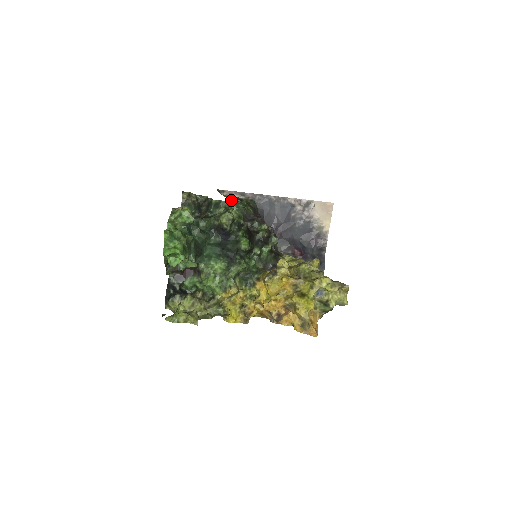
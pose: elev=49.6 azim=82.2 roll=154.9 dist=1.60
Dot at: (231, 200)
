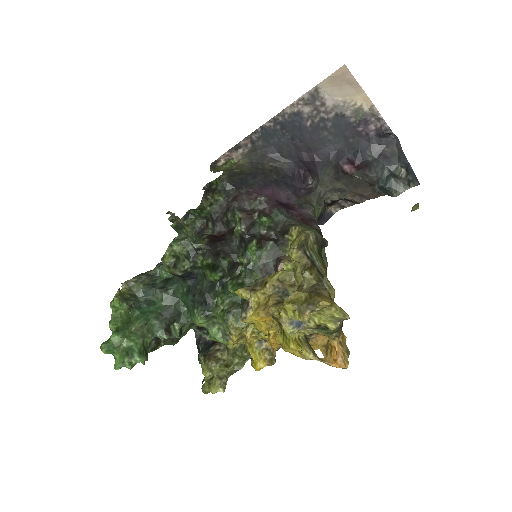
Dot at: (230, 166)
